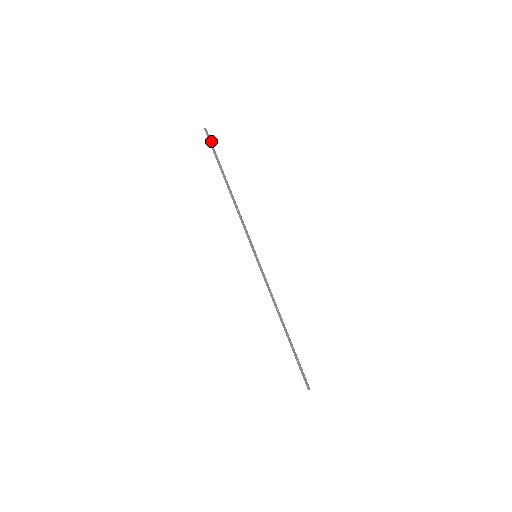
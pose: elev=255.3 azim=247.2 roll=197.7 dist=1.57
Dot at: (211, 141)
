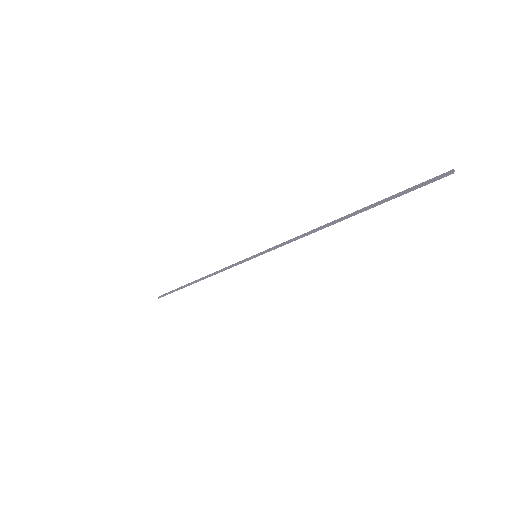
Dot at: (166, 293)
